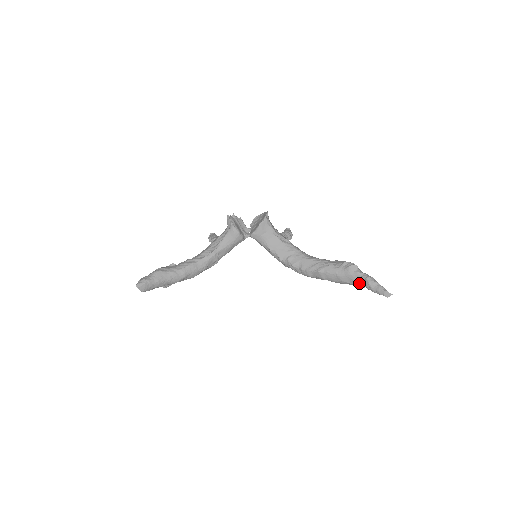
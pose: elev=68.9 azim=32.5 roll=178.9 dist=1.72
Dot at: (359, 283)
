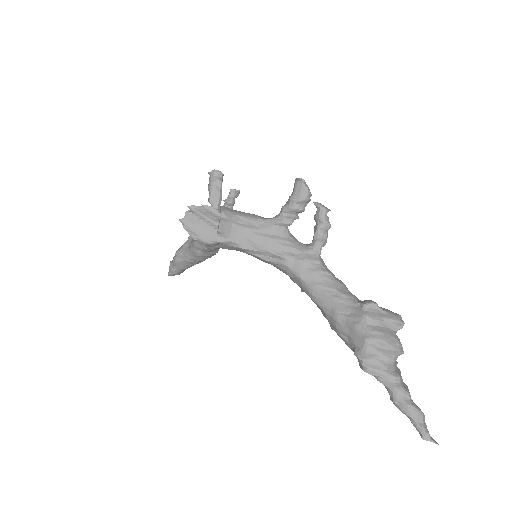
Dot at: occluded
